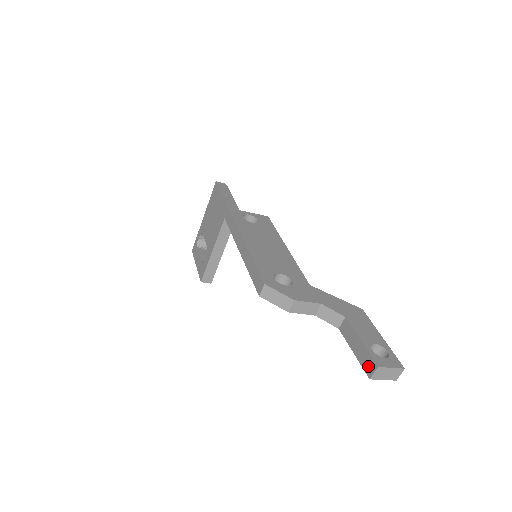
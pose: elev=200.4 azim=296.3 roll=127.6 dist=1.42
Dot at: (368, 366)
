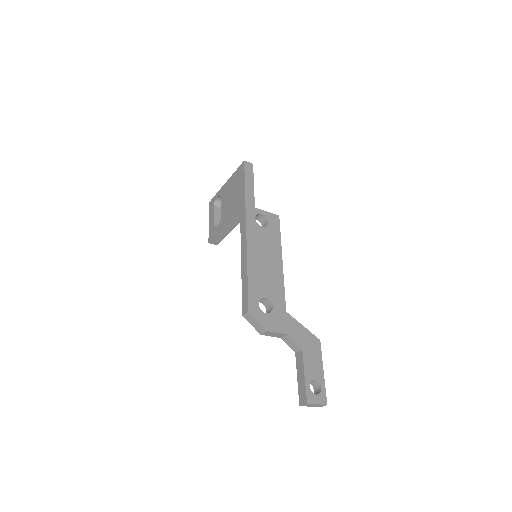
Dot at: (302, 397)
